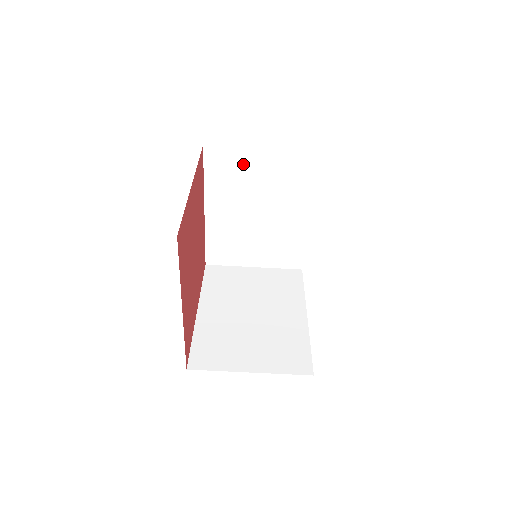
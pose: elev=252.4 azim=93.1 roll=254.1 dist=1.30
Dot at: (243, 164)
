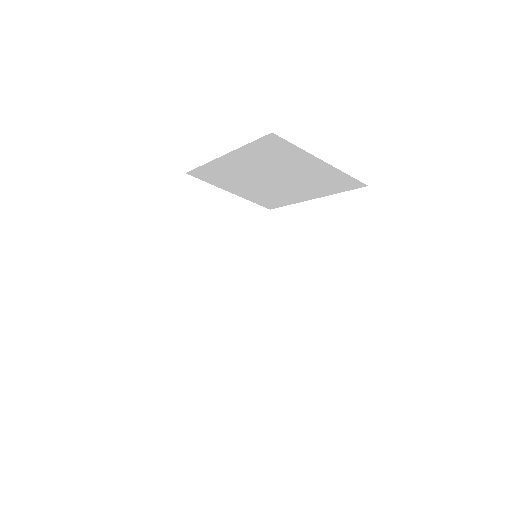
Dot at: (296, 158)
